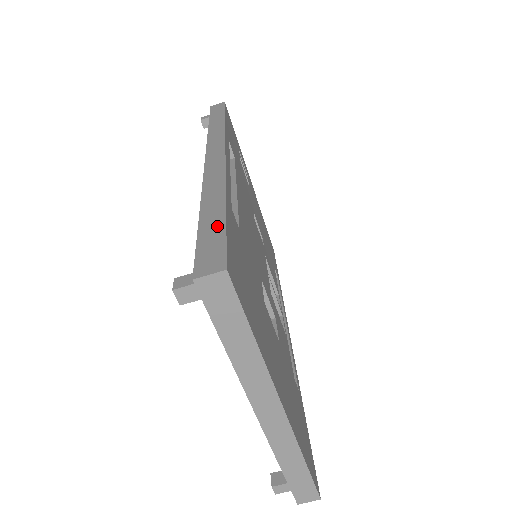
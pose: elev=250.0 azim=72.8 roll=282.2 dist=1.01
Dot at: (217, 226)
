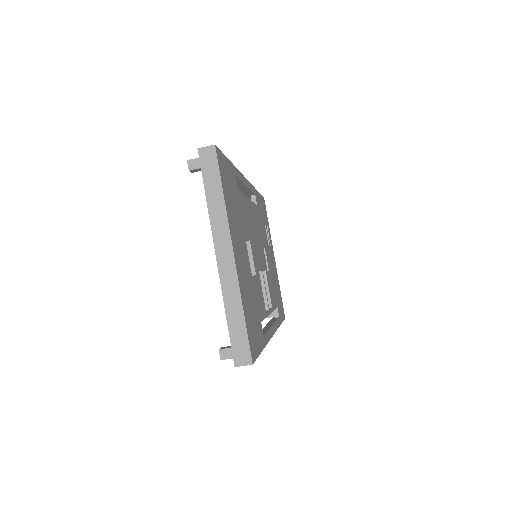
Dot at: occluded
